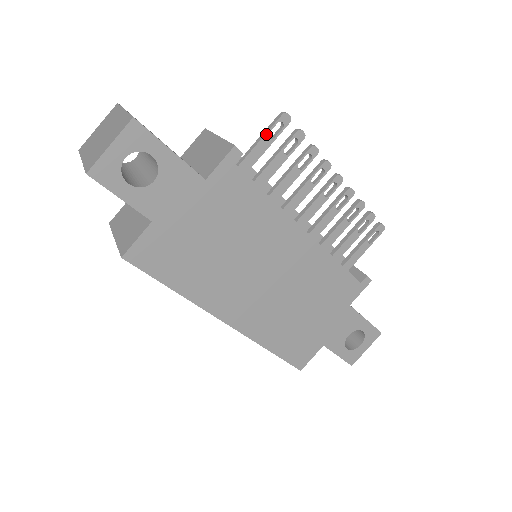
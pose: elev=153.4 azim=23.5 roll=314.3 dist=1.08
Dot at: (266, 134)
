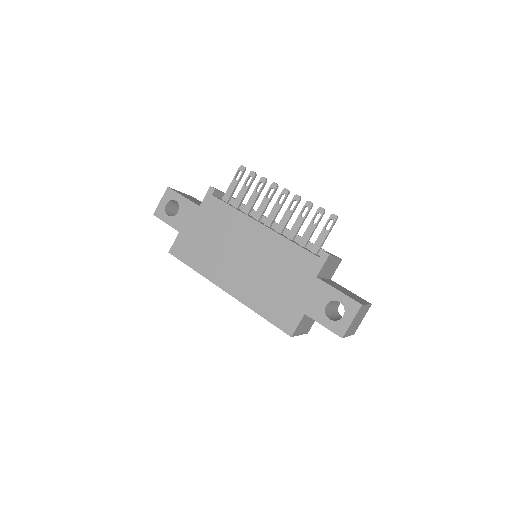
Dot at: (233, 179)
